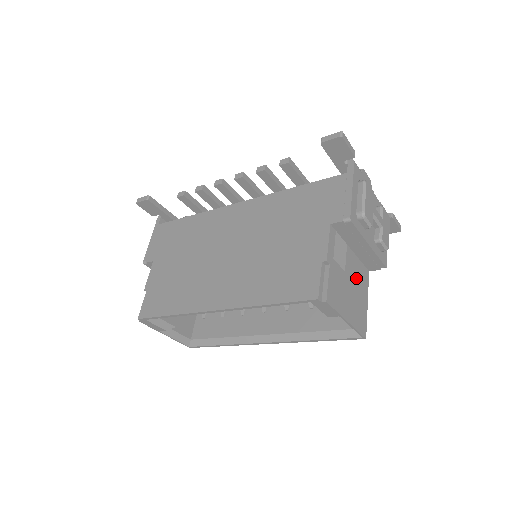
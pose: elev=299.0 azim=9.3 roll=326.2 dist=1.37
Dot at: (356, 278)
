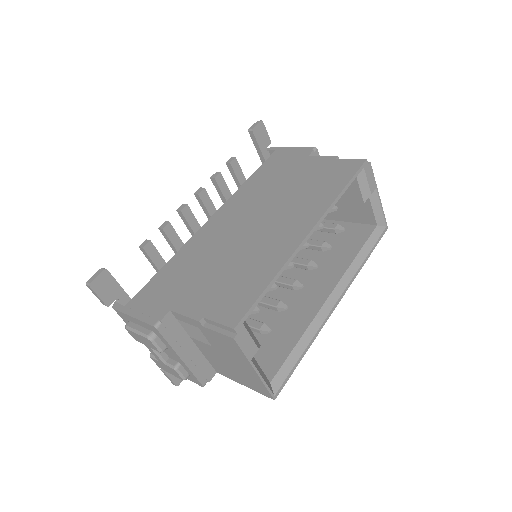
Dot at: occluded
